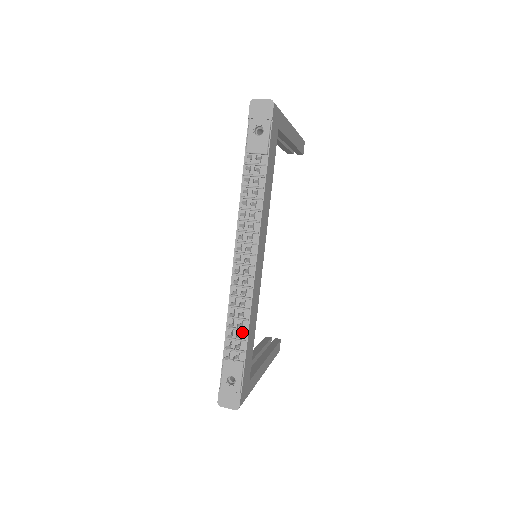
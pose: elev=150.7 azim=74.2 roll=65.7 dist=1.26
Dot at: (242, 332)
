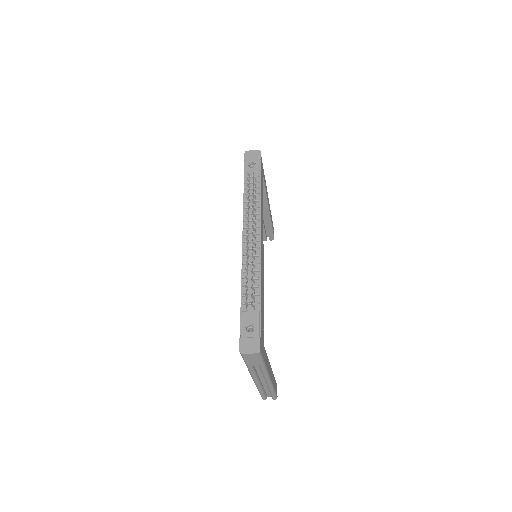
Dot at: (255, 289)
